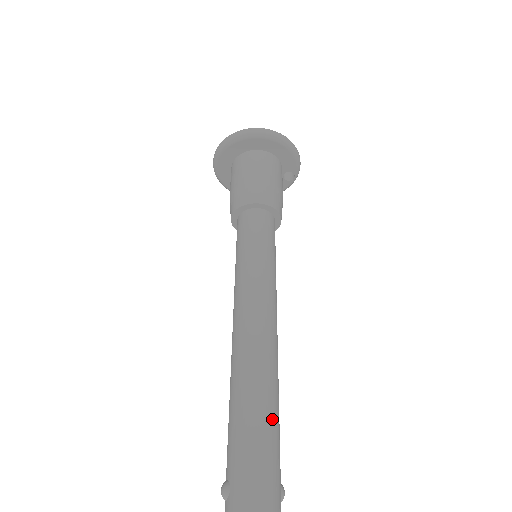
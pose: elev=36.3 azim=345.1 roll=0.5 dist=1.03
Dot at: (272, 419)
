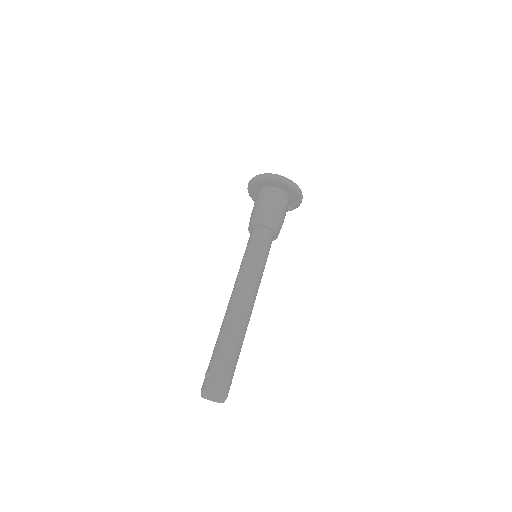
Dot at: (239, 350)
